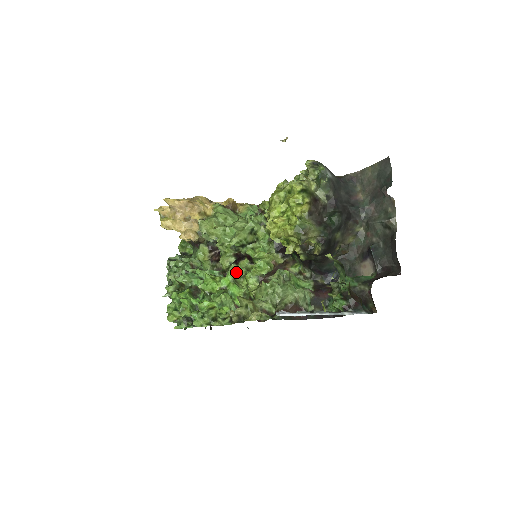
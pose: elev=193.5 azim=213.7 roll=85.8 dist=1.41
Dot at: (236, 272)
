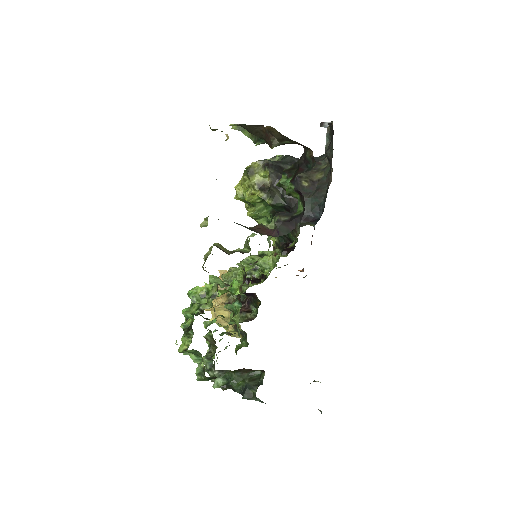
Dot at: occluded
